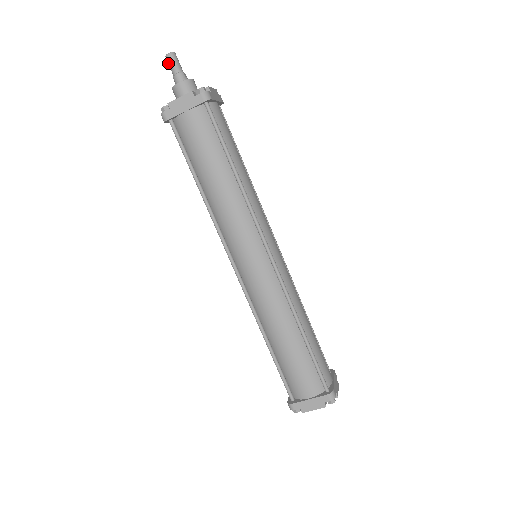
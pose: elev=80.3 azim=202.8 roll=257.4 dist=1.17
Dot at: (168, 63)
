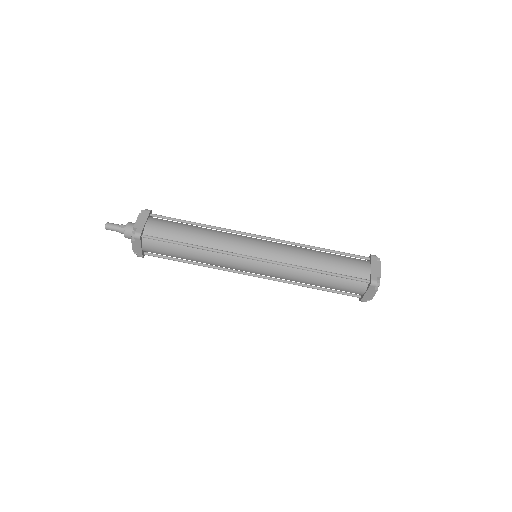
Dot at: (111, 230)
